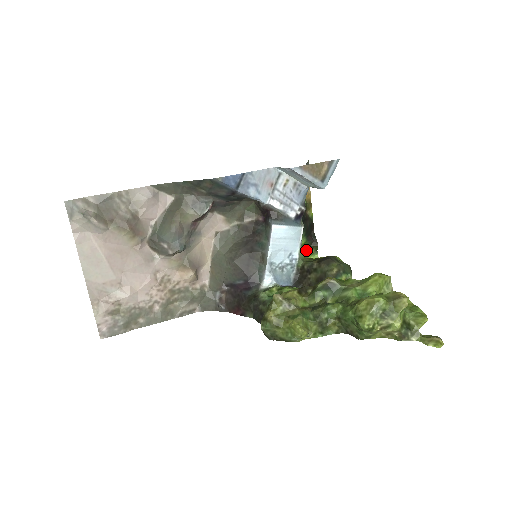
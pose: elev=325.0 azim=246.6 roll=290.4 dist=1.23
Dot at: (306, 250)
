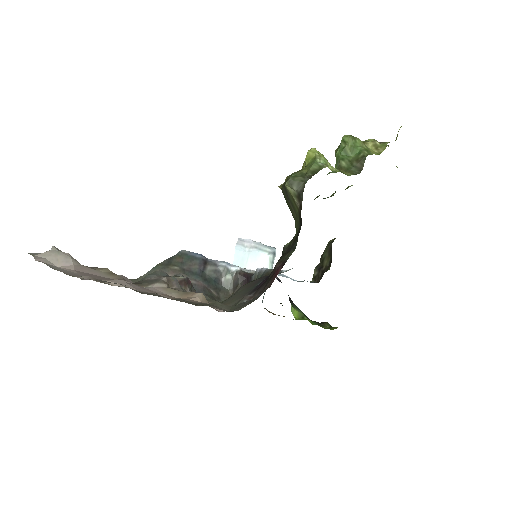
Dot at: (320, 326)
